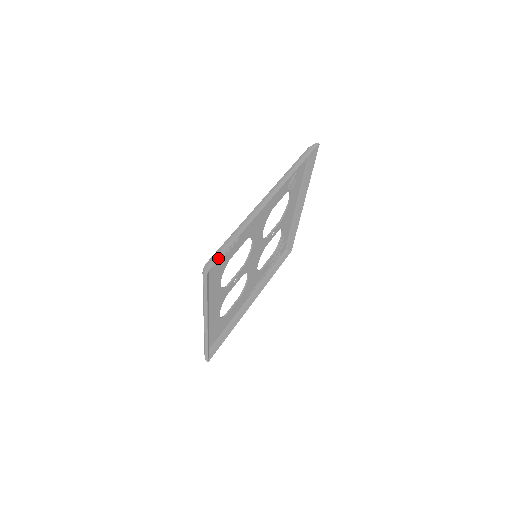
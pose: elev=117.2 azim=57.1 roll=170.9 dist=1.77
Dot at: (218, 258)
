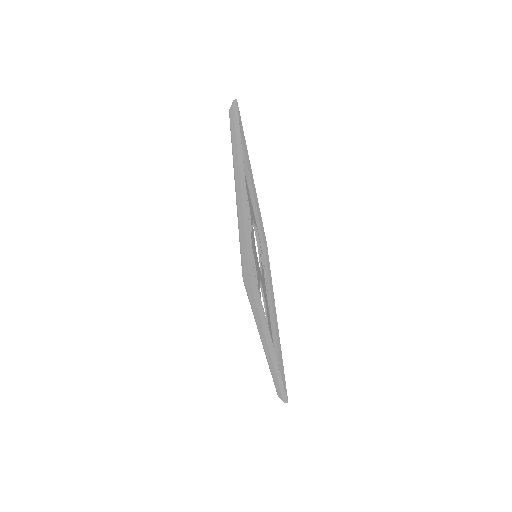
Dot at: (251, 257)
